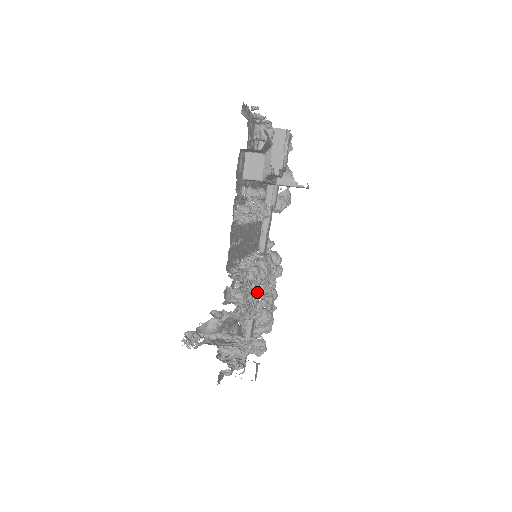
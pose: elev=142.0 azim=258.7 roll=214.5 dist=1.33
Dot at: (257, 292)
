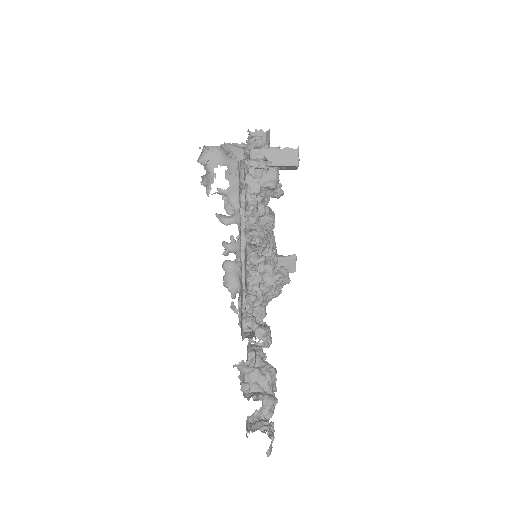
Dot at: occluded
